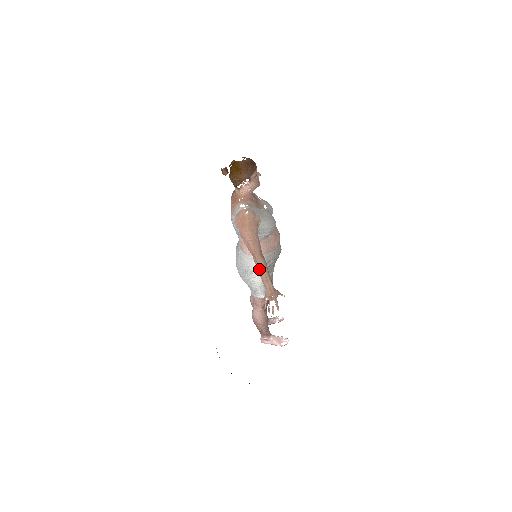
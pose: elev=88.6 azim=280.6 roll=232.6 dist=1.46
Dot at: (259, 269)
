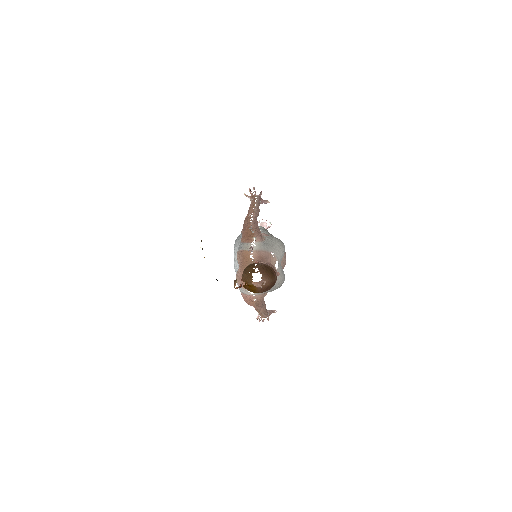
Dot at: occluded
